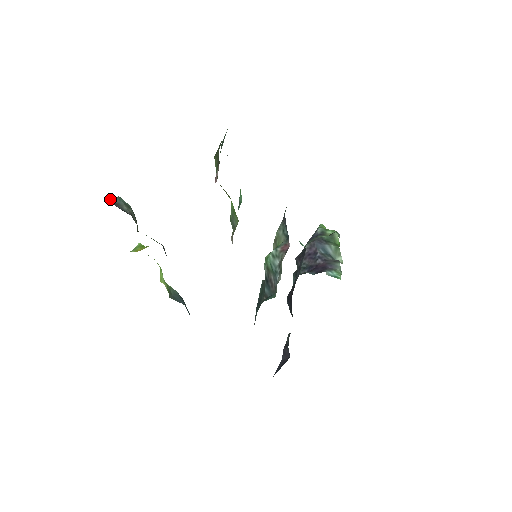
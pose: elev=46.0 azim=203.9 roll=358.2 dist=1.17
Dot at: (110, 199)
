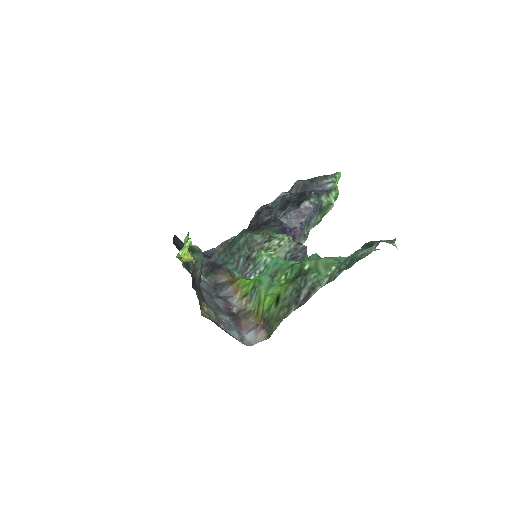
Dot at: (194, 265)
